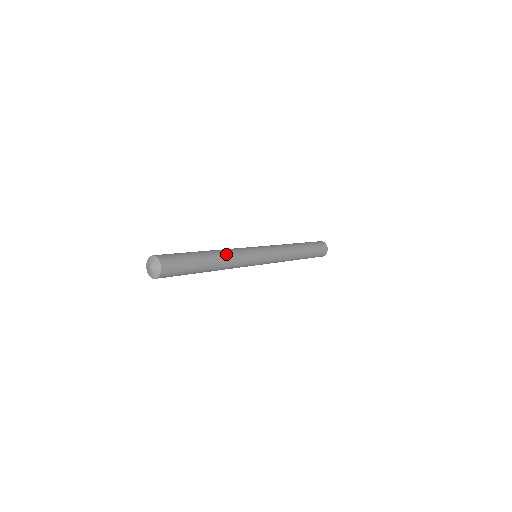
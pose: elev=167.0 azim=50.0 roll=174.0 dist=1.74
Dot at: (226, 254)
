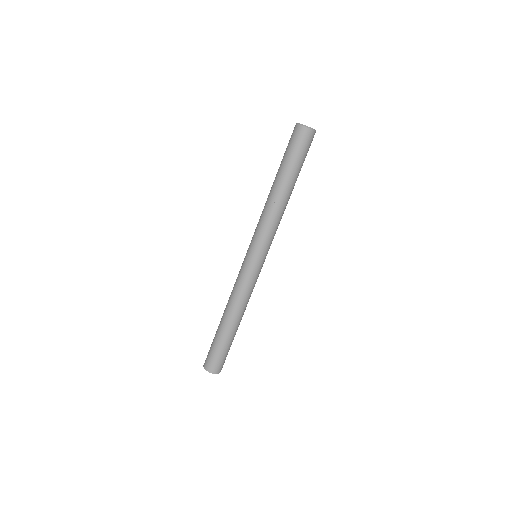
Dot at: (240, 308)
